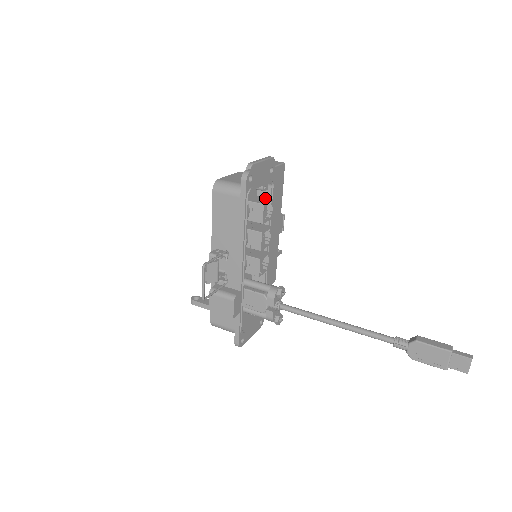
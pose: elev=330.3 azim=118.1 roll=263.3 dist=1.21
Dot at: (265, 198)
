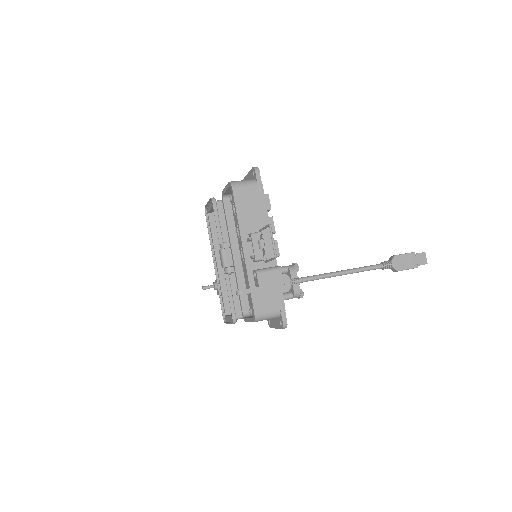
Dot at: occluded
